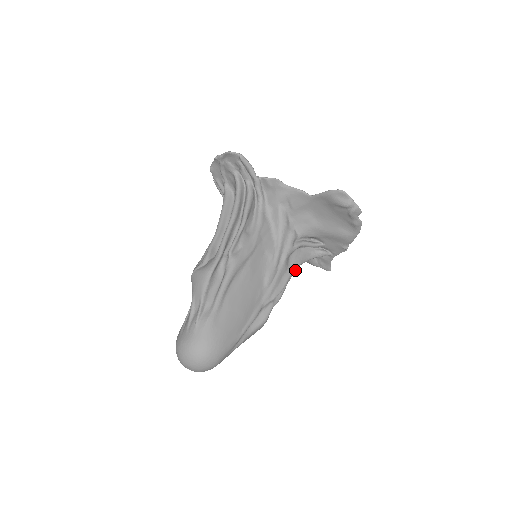
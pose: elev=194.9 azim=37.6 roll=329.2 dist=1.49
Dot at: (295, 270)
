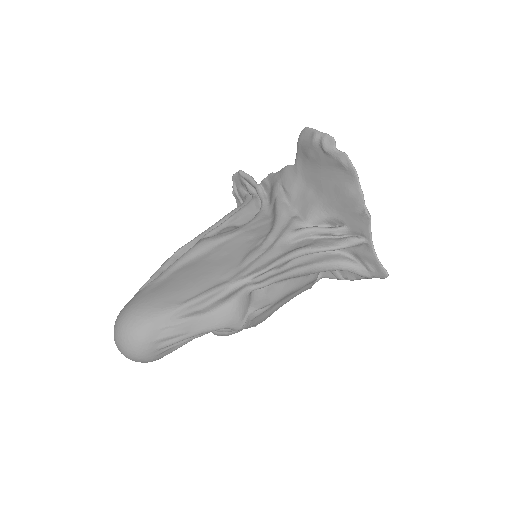
Dot at: (296, 254)
